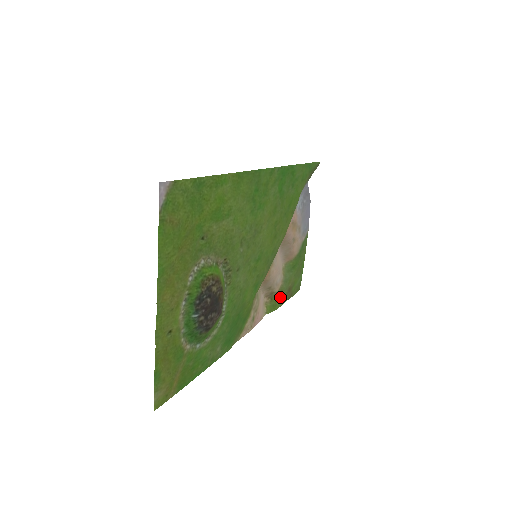
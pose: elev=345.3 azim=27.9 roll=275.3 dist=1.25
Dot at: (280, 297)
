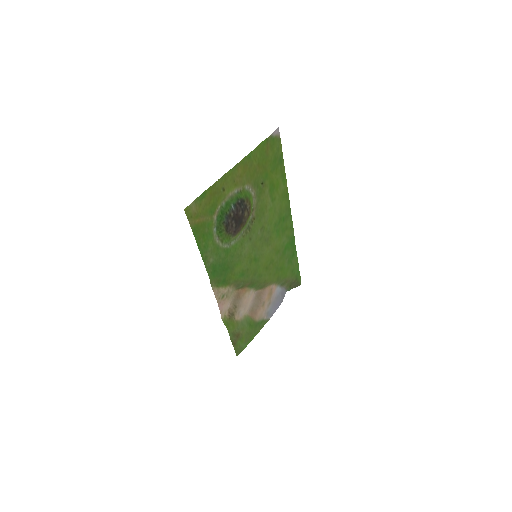
Dot at: (233, 326)
